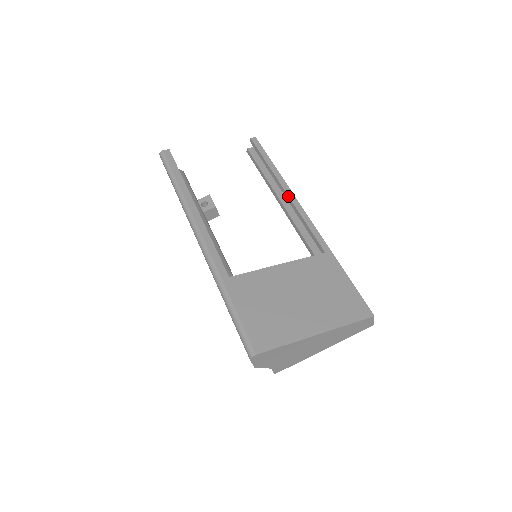
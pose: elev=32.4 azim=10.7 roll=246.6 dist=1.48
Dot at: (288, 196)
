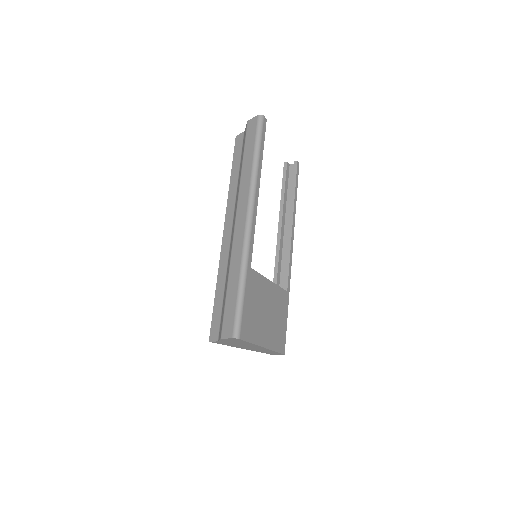
Dot at: (292, 231)
